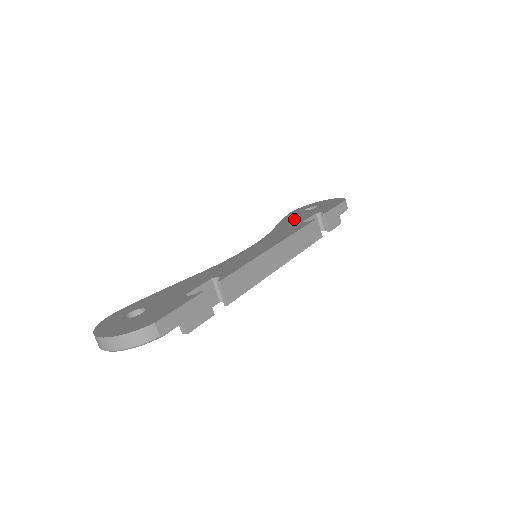
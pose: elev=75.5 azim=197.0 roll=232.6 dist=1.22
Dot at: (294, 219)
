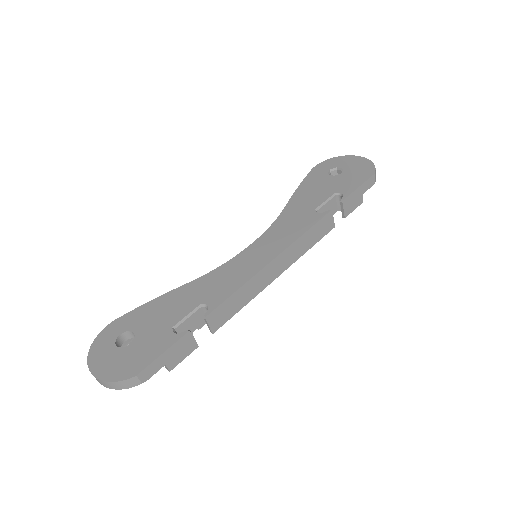
Dot at: (310, 194)
